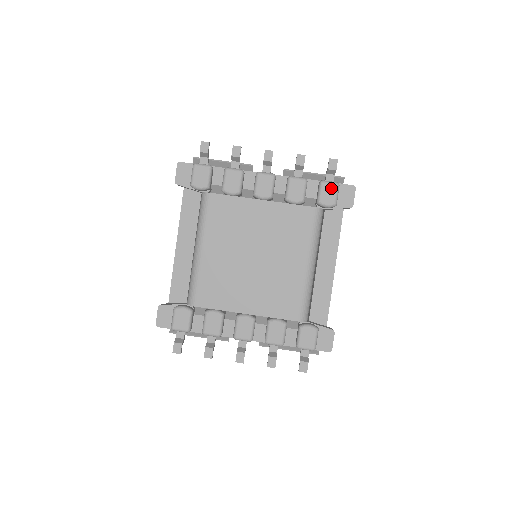
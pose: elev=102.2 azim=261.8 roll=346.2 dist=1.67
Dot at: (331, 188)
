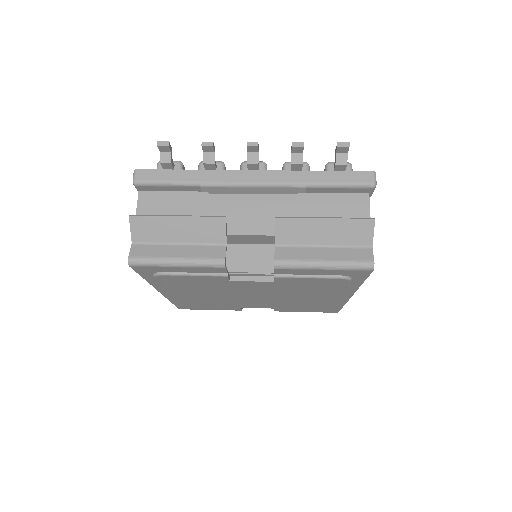
Dot at: occluded
